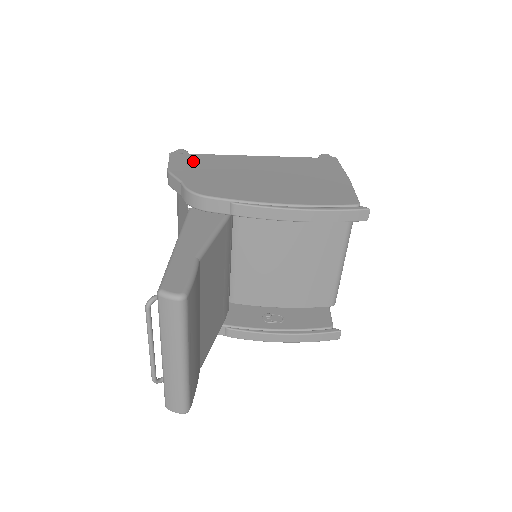
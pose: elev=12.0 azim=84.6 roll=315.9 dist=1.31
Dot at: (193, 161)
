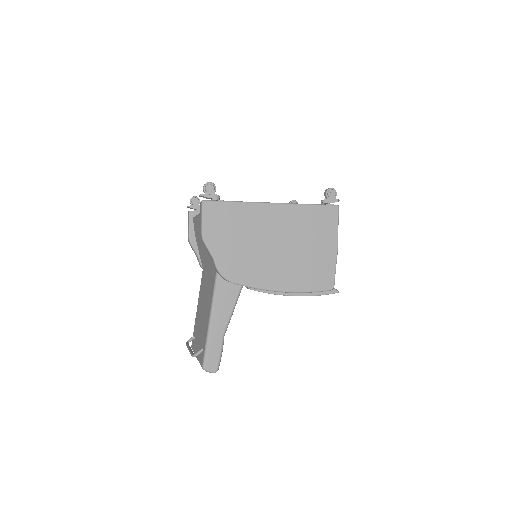
Dot at: (222, 219)
